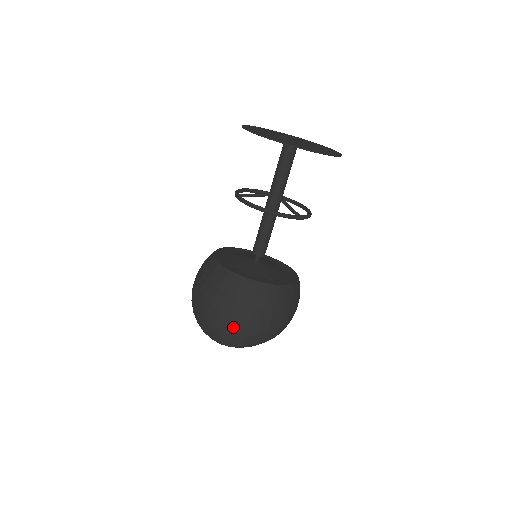
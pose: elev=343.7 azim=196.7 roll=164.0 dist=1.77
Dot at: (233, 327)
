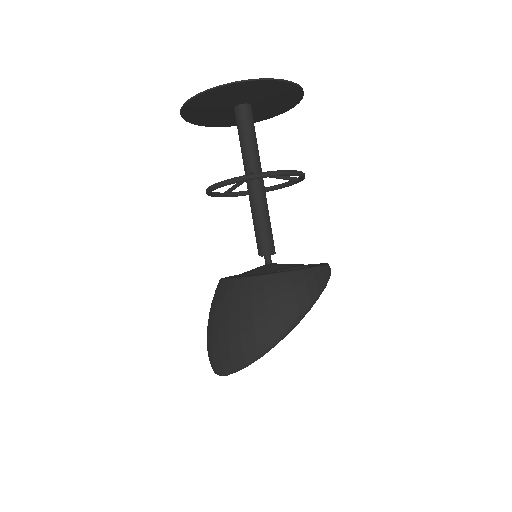
Dot at: (211, 345)
